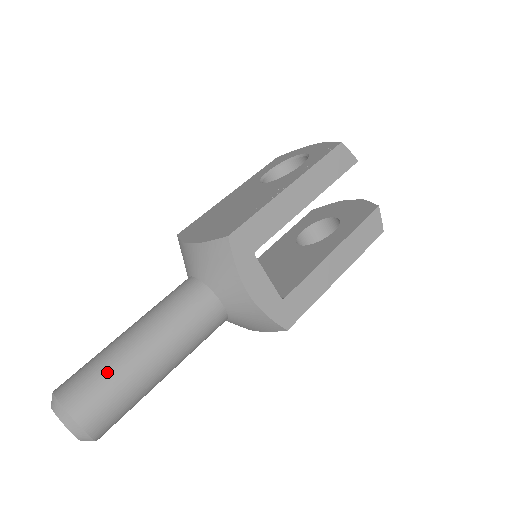
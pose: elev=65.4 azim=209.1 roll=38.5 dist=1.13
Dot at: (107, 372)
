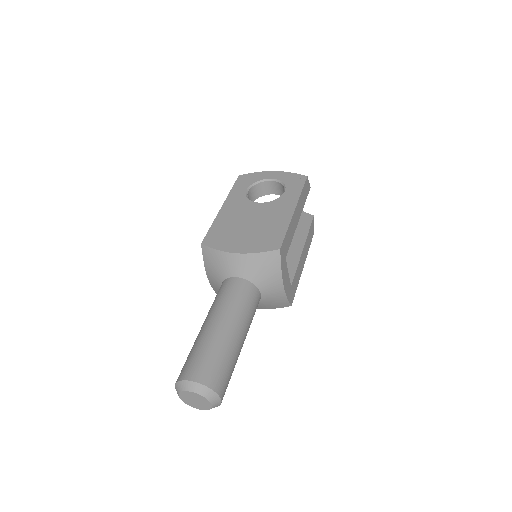
Dot at: (223, 356)
